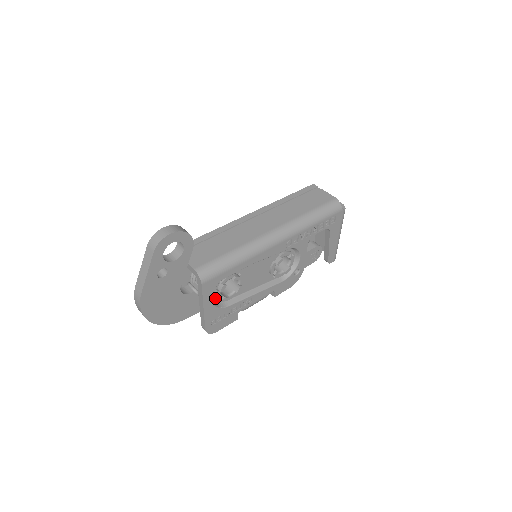
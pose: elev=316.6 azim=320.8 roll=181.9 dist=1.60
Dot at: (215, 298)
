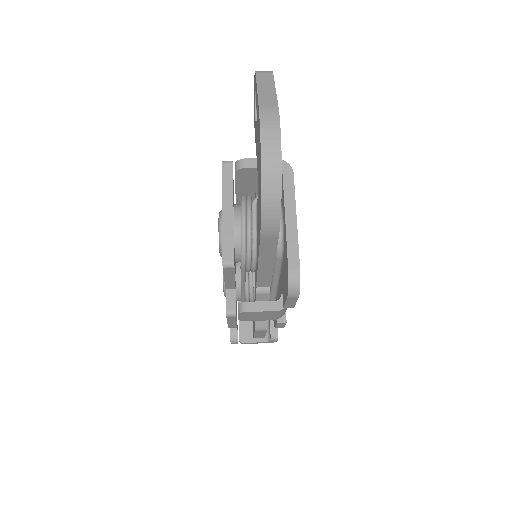
Dot at: occluded
